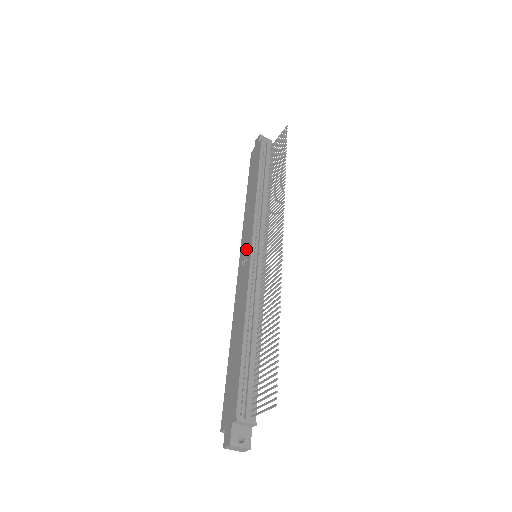
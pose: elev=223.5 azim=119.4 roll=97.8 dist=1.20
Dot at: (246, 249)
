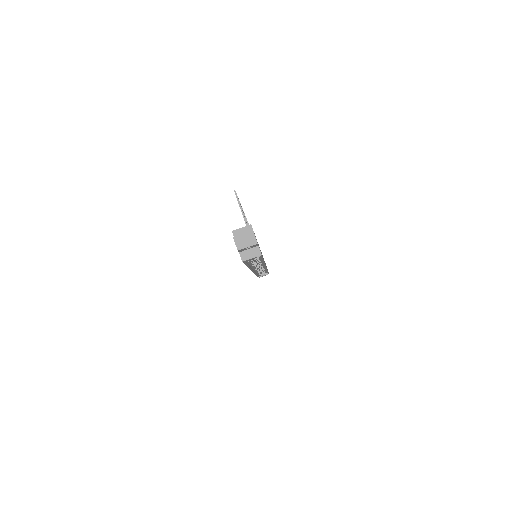
Dot at: occluded
